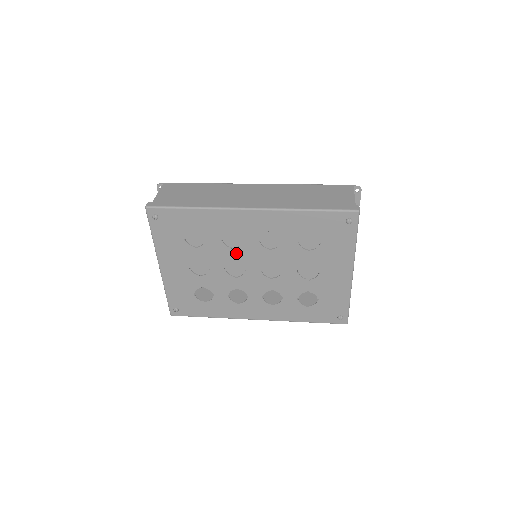
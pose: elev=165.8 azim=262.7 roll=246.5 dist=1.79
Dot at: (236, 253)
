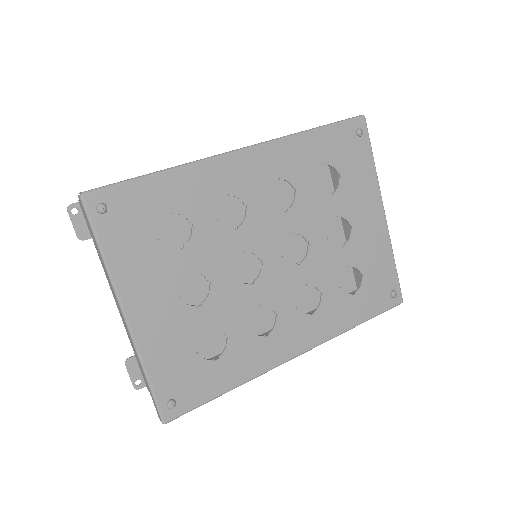
Dot at: (242, 236)
